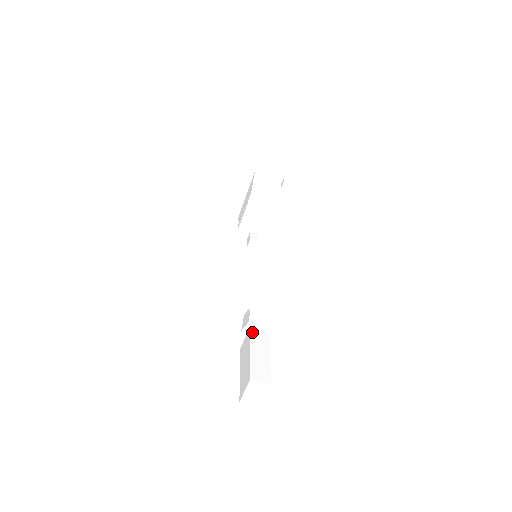
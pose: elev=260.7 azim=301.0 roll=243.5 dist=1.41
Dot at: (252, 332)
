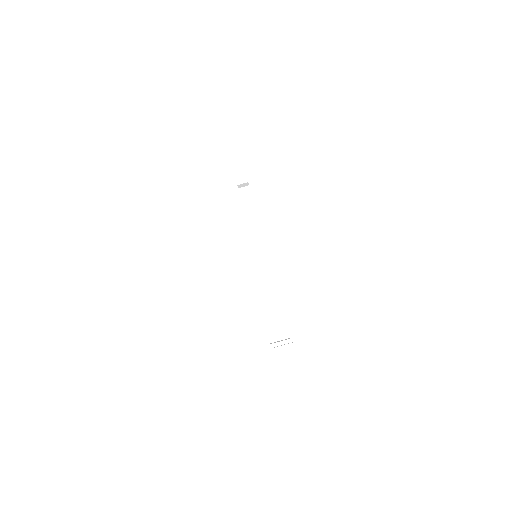
Dot at: (282, 375)
